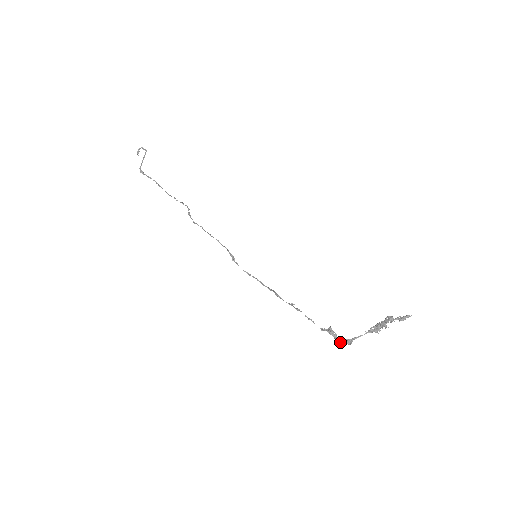
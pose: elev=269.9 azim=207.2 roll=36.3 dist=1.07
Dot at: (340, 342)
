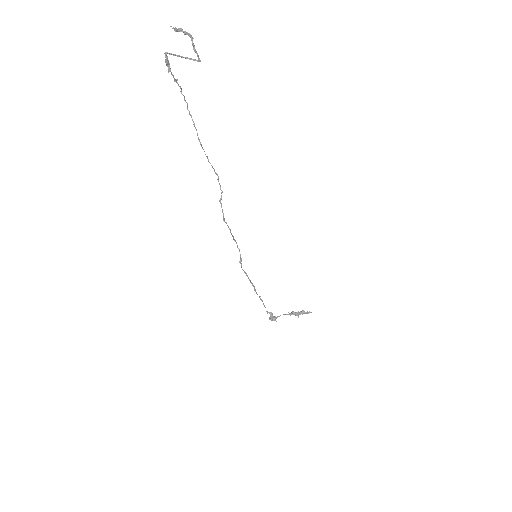
Dot at: (272, 320)
